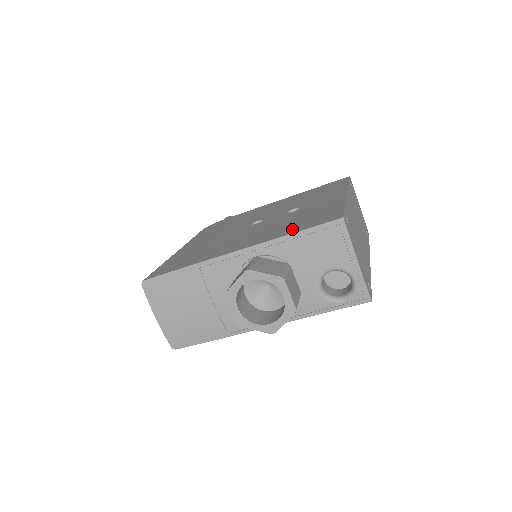
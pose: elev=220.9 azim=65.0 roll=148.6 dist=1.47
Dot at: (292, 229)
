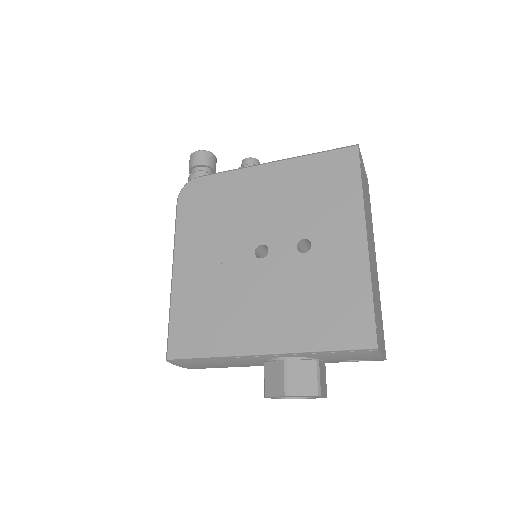
Dot at: (321, 335)
